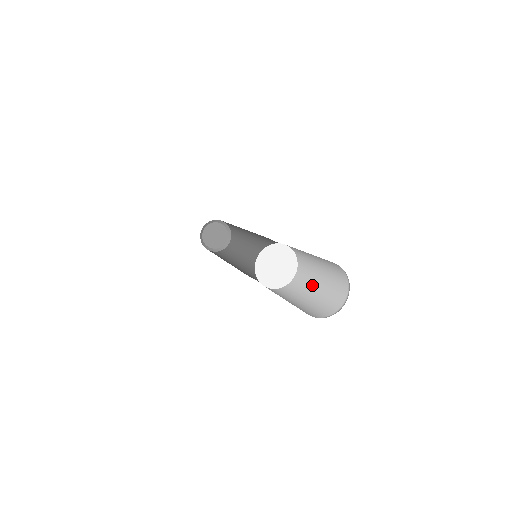
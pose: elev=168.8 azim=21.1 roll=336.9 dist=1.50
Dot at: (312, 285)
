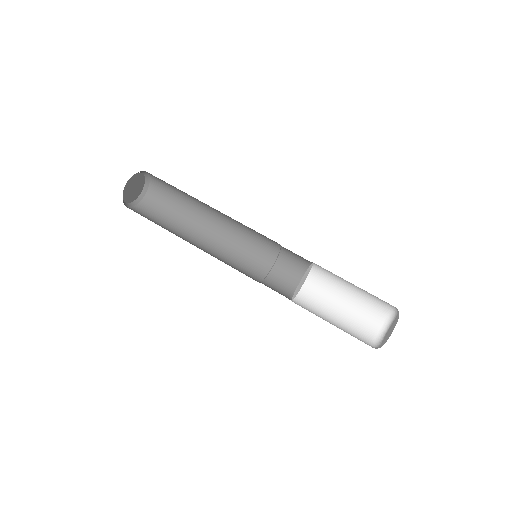
Dot at: (345, 282)
